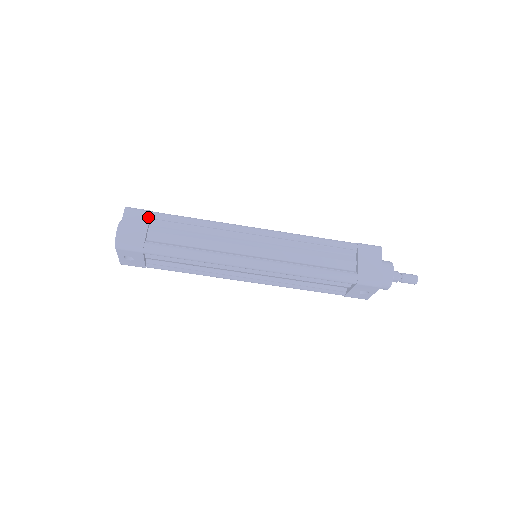
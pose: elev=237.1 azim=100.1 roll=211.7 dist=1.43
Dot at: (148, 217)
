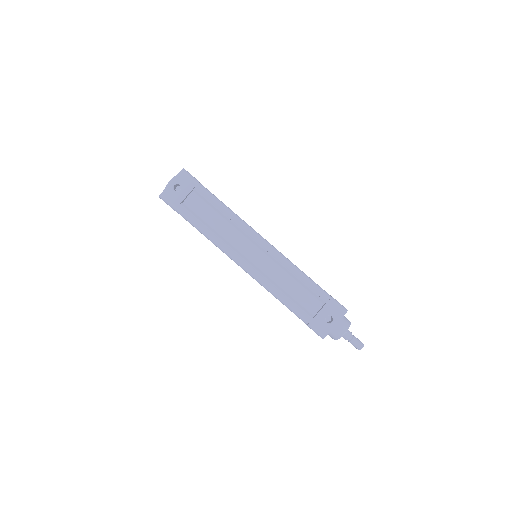
Dot at: occluded
